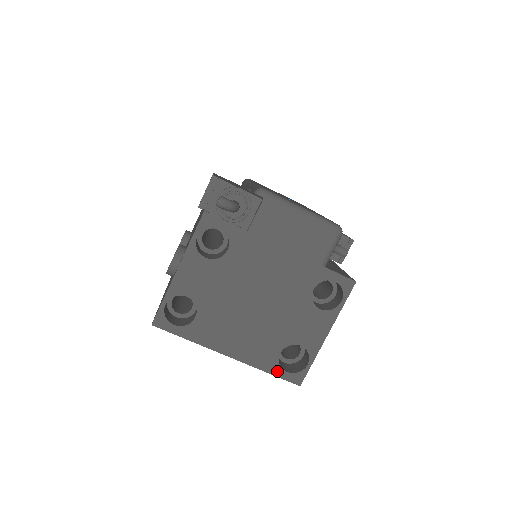
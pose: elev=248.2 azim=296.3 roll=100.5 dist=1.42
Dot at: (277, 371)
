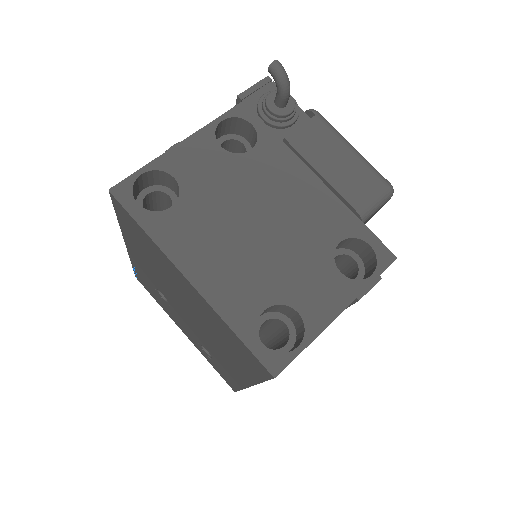
Dot at: (249, 336)
